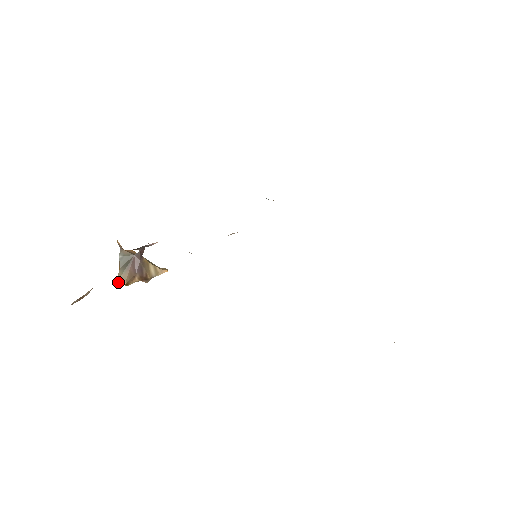
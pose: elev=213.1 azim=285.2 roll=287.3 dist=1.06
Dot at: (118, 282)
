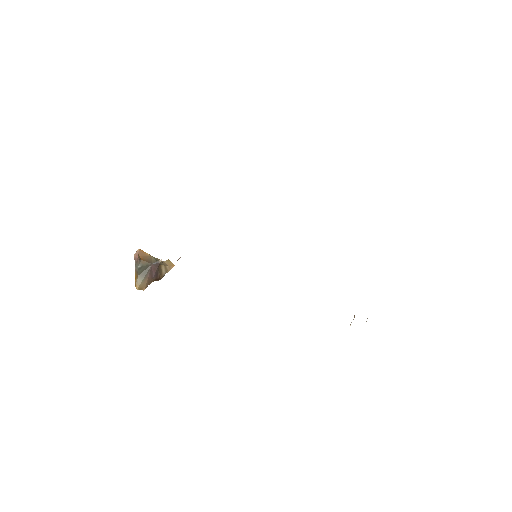
Dot at: (138, 289)
